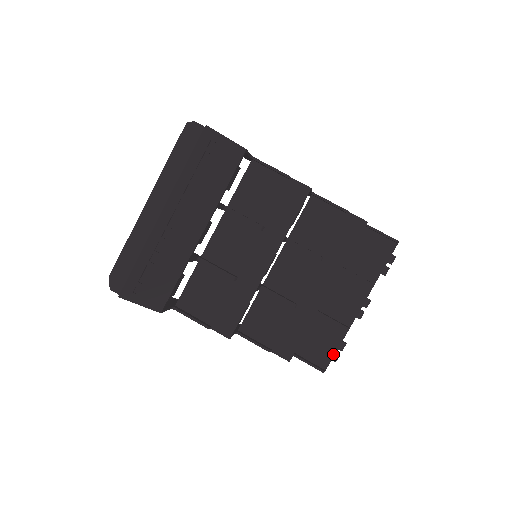
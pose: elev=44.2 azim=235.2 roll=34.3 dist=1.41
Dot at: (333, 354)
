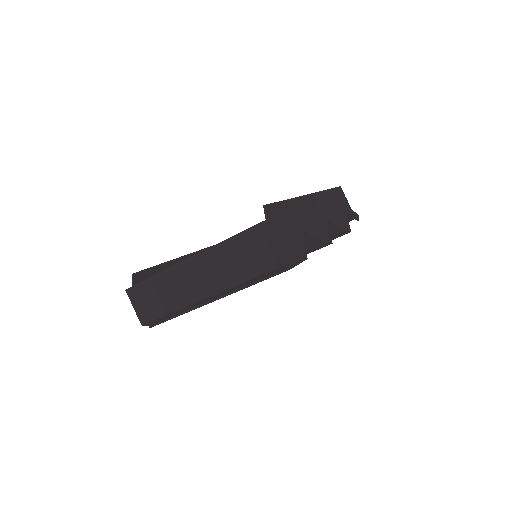
Dot at: occluded
